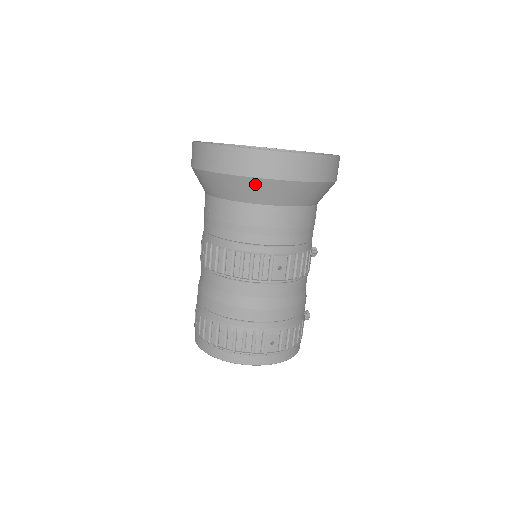
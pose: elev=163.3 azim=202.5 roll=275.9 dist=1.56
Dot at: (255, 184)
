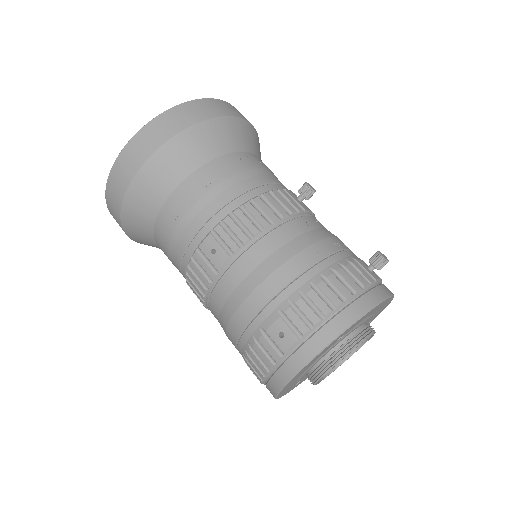
Dot at: (129, 213)
